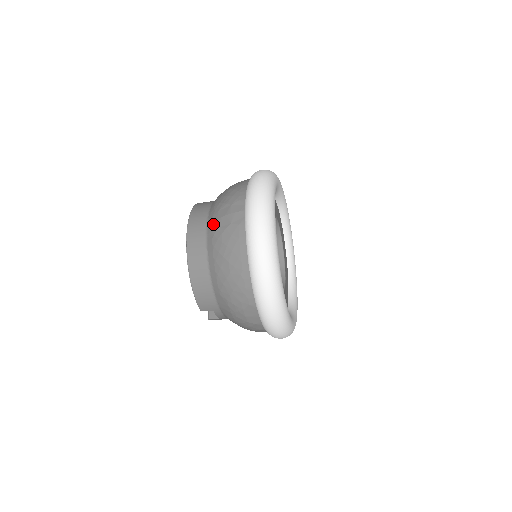
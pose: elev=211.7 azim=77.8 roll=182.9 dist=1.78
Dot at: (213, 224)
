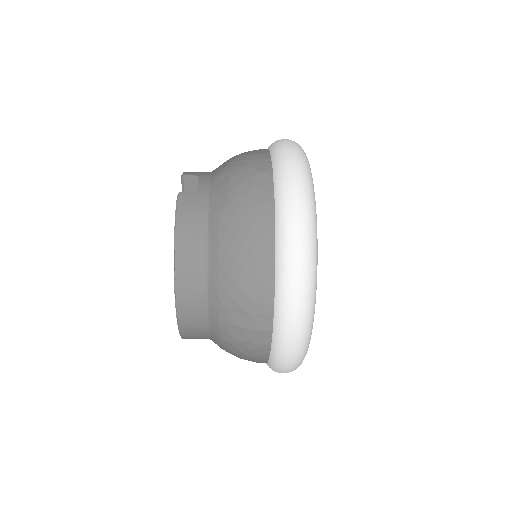
Dot at: (220, 323)
